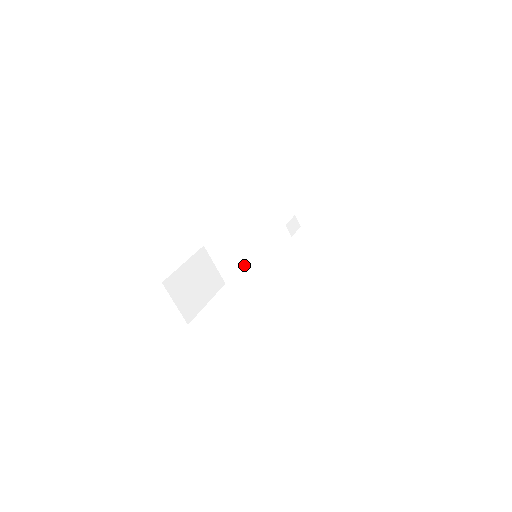
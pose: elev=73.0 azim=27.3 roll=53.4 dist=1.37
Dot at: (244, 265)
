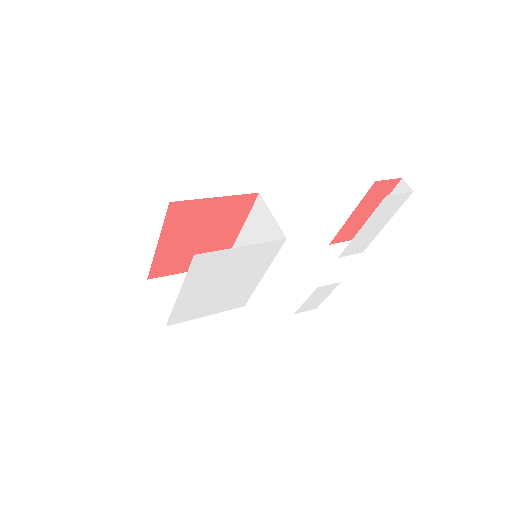
Dot at: occluded
